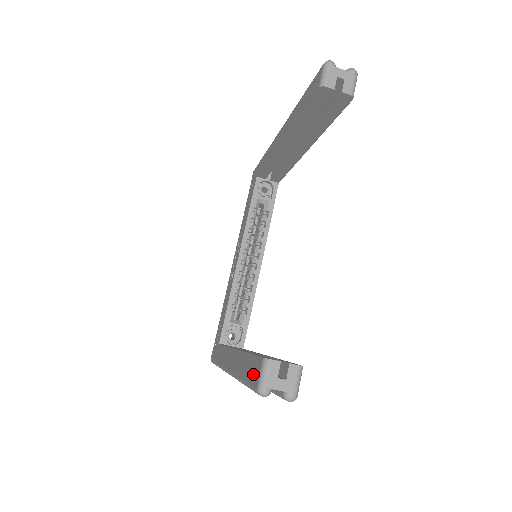
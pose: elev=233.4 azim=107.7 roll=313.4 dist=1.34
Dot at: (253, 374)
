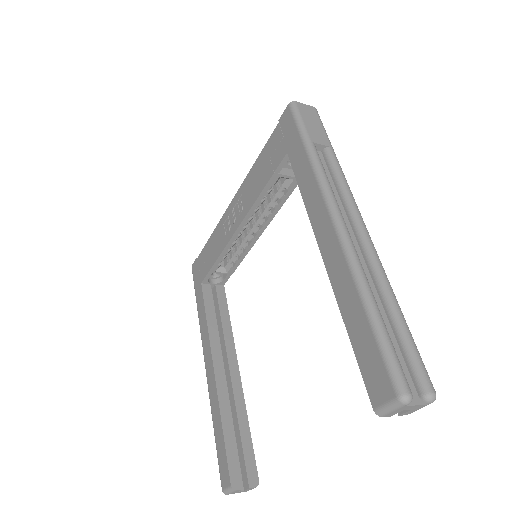
Dot at: (222, 468)
